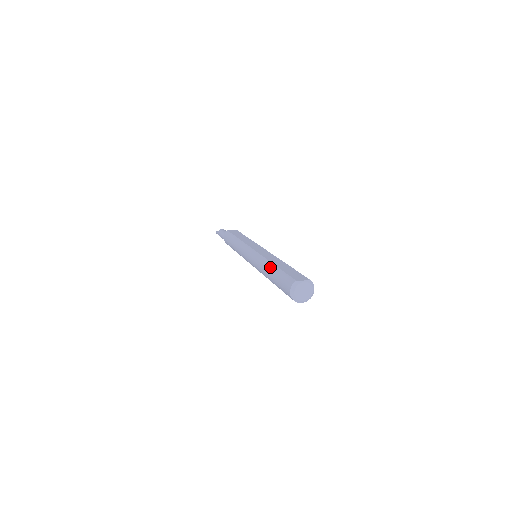
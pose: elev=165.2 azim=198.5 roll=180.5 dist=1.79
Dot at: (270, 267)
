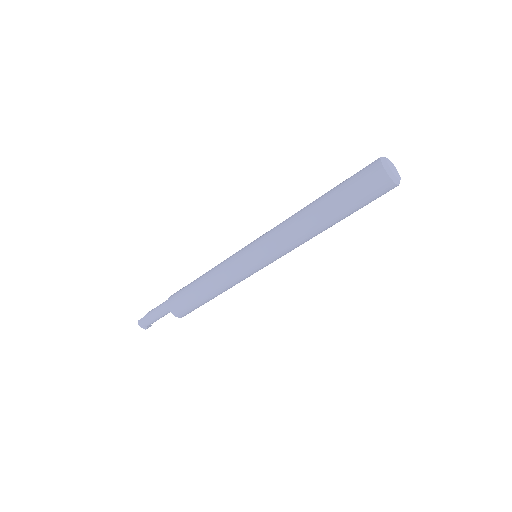
Dot at: occluded
